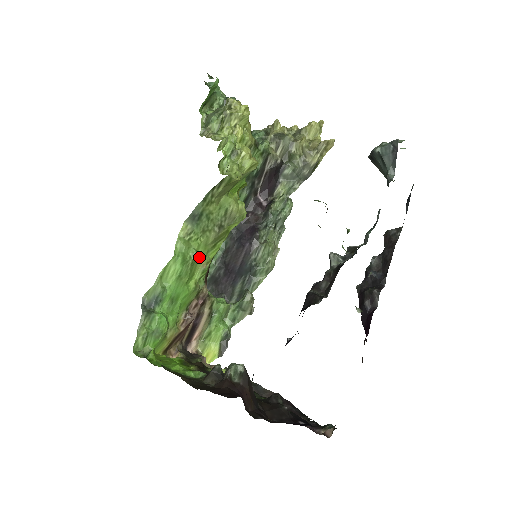
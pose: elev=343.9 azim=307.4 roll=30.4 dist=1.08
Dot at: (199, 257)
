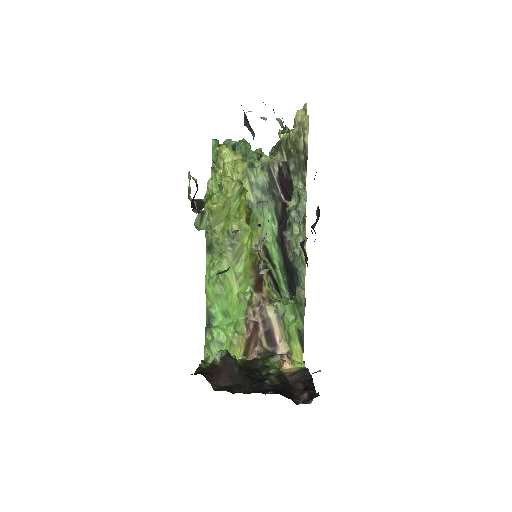
Dot at: (227, 275)
